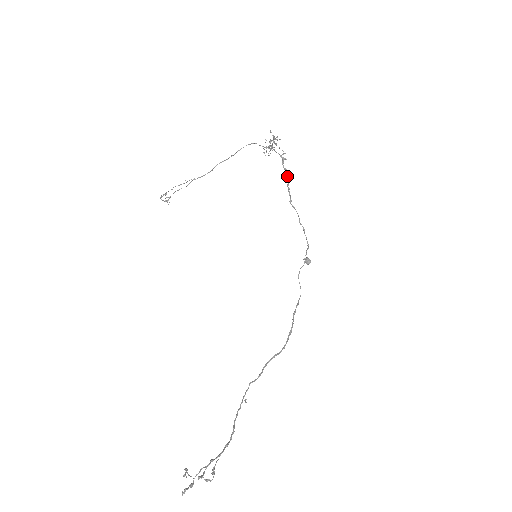
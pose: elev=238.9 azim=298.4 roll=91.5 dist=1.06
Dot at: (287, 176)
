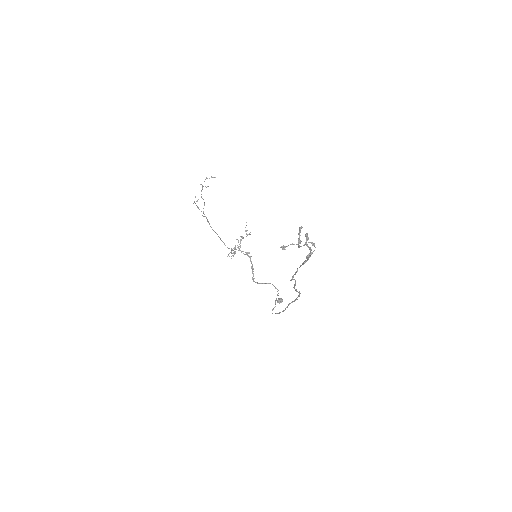
Dot at: (251, 261)
